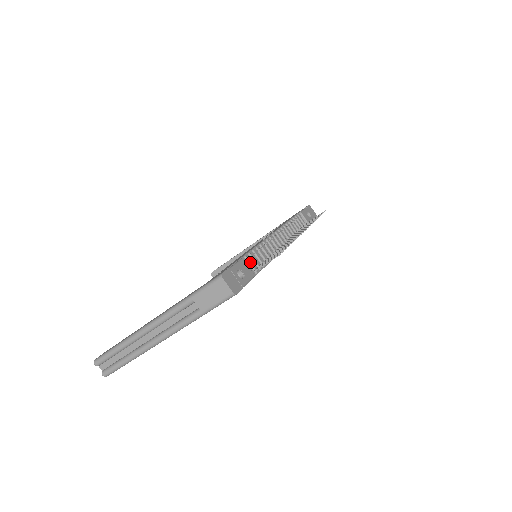
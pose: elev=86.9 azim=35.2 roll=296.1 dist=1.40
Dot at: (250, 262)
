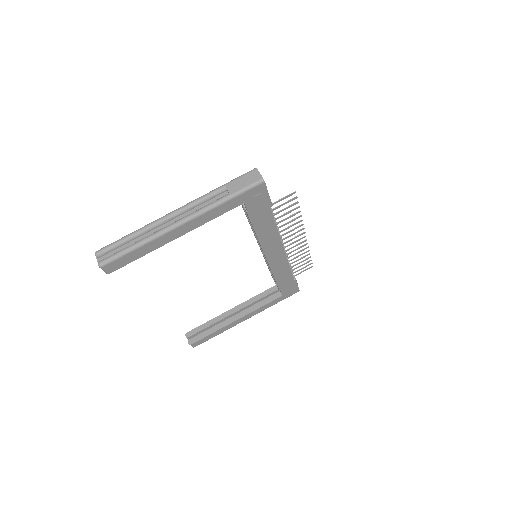
Dot at: occluded
